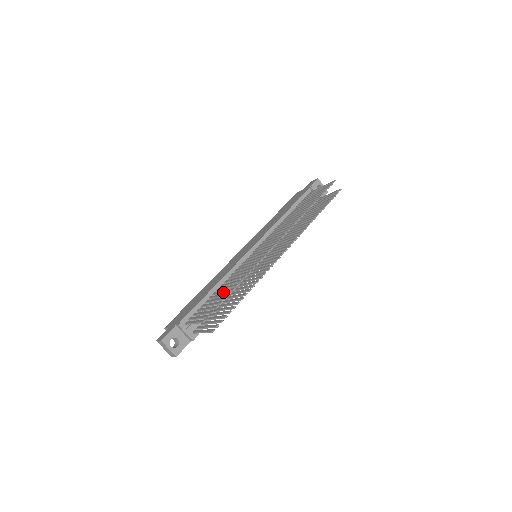
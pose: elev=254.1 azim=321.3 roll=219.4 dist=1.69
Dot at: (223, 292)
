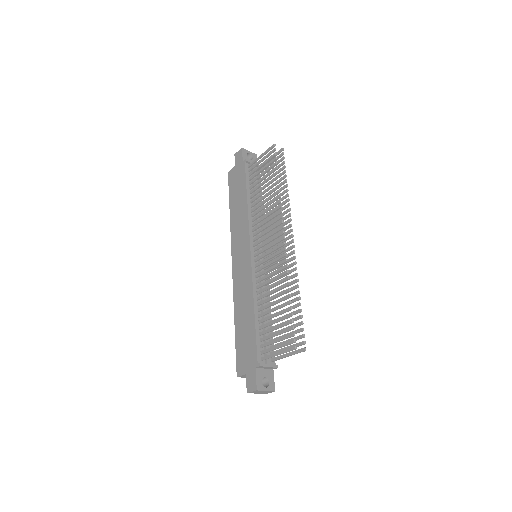
Dot at: (275, 310)
